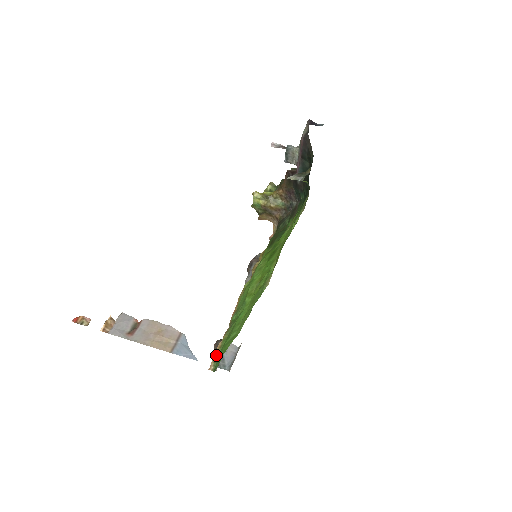
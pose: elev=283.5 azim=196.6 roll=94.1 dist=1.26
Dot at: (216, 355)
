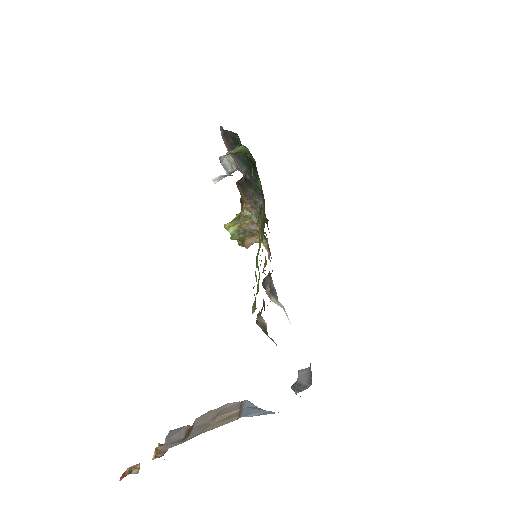
Dot at: (253, 305)
